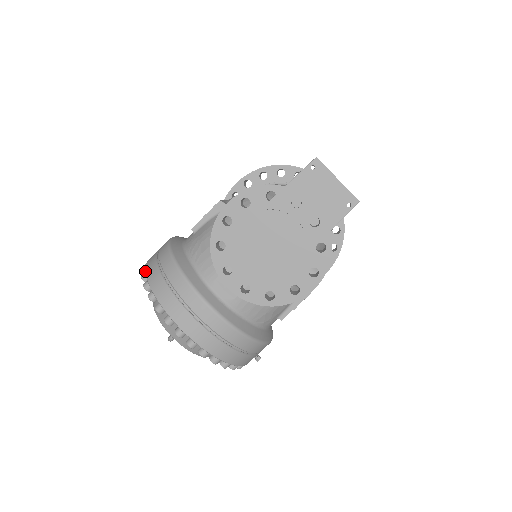
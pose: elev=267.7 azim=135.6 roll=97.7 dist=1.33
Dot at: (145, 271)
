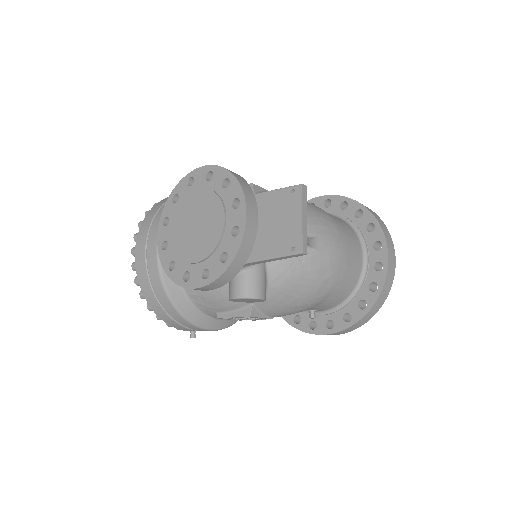
Dot at: occluded
